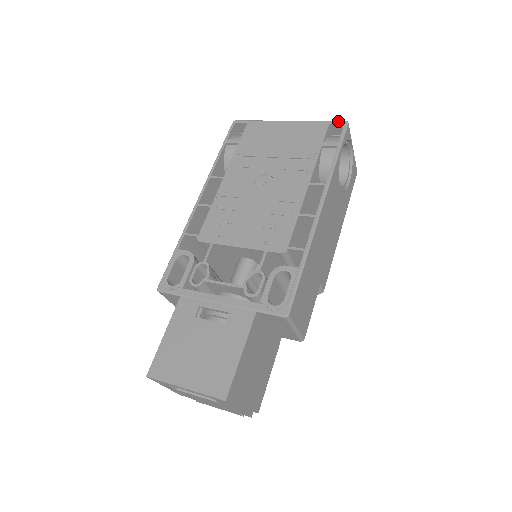
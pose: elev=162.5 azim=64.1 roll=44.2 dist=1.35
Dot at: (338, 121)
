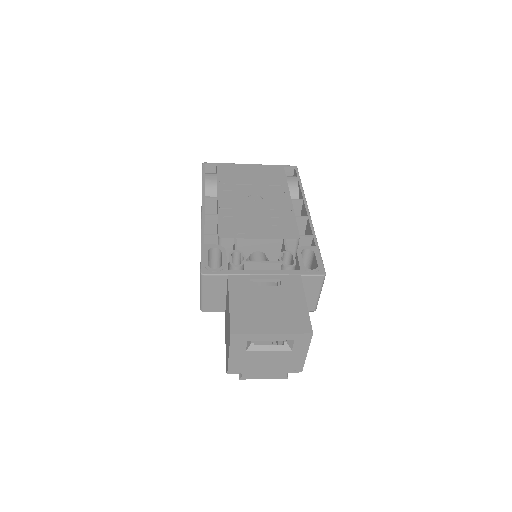
Dot at: (289, 165)
